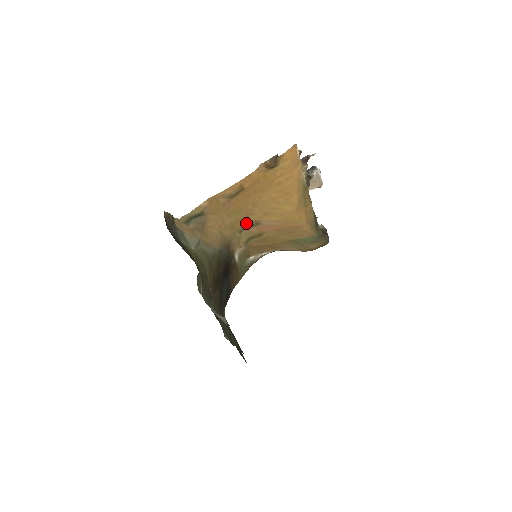
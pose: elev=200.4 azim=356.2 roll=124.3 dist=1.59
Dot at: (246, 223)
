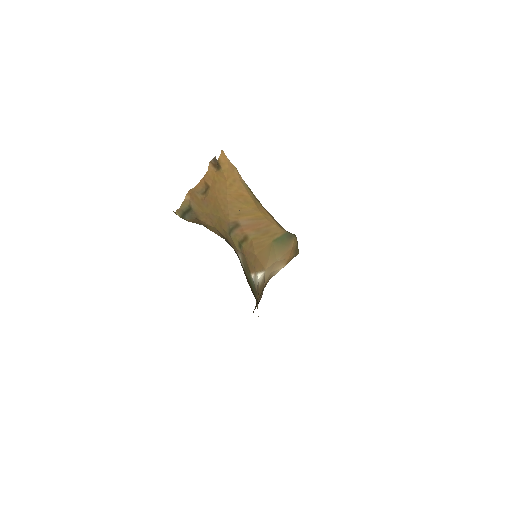
Dot at: (228, 225)
